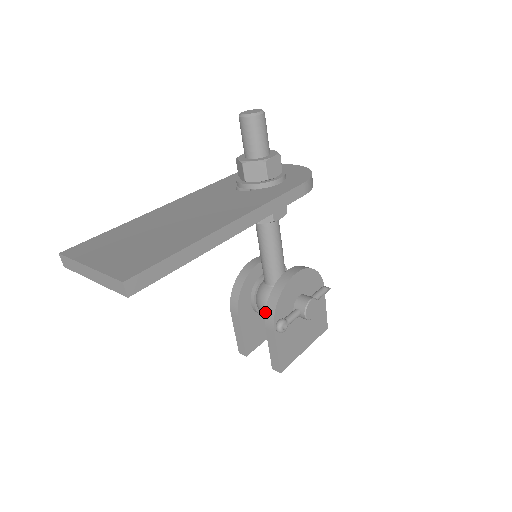
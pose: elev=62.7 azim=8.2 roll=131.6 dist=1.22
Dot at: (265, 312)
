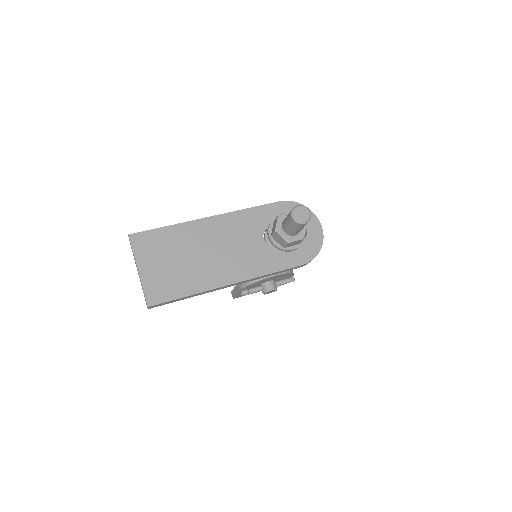
Dot at: occluded
